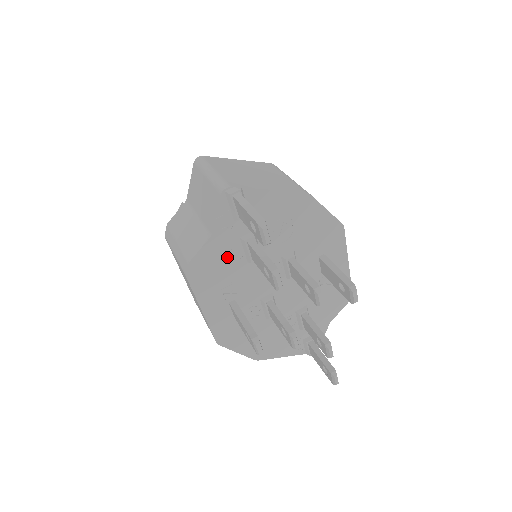
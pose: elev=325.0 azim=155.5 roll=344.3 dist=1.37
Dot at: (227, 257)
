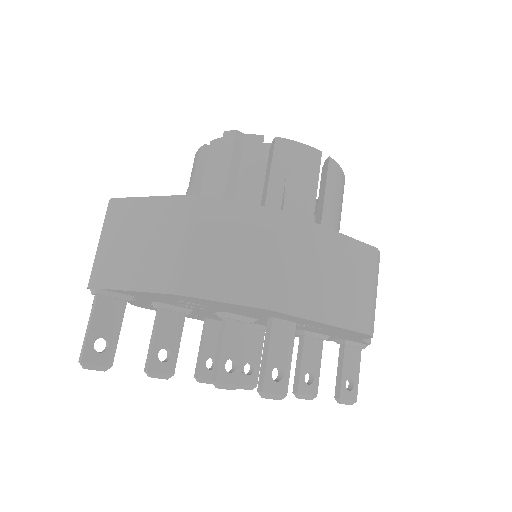
Dot at: occluded
